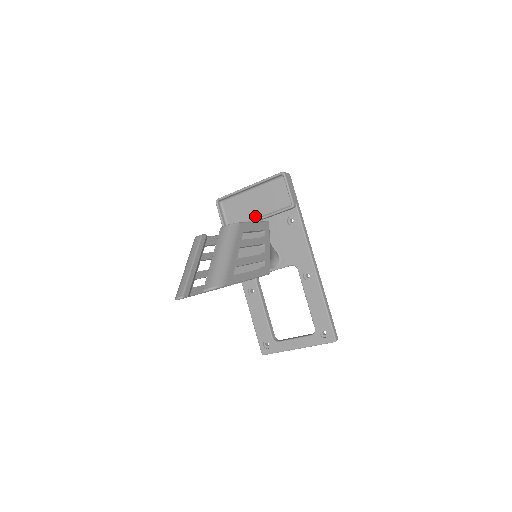
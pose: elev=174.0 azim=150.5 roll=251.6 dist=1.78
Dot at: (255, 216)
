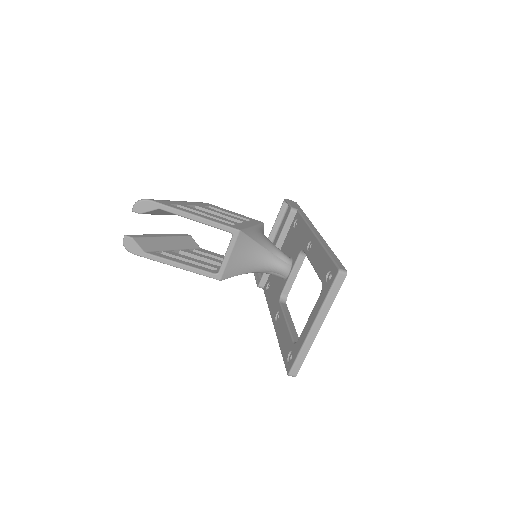
Dot at: occluded
